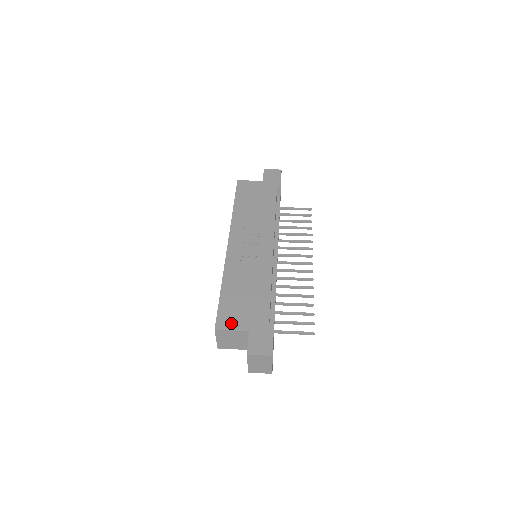
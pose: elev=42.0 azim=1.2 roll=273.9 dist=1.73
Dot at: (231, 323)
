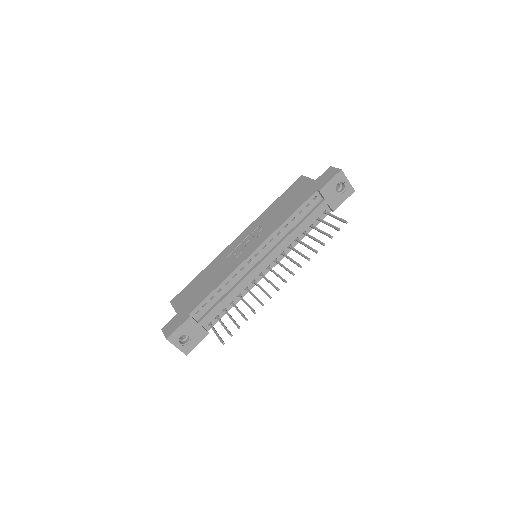
Dot at: (178, 302)
